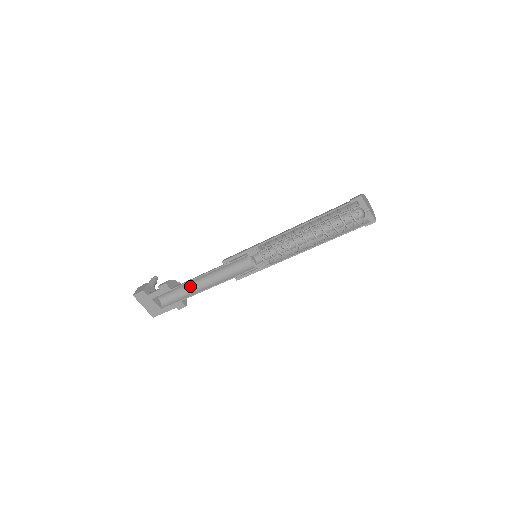
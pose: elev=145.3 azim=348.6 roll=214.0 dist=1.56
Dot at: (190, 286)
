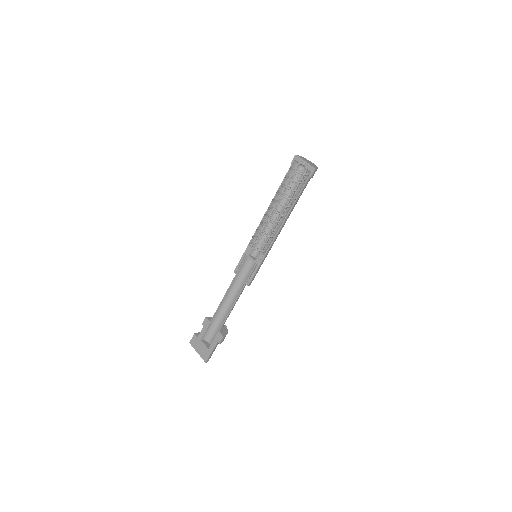
Dot at: (225, 316)
